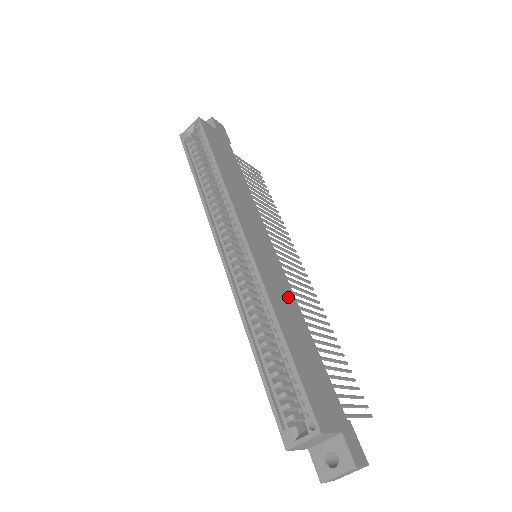
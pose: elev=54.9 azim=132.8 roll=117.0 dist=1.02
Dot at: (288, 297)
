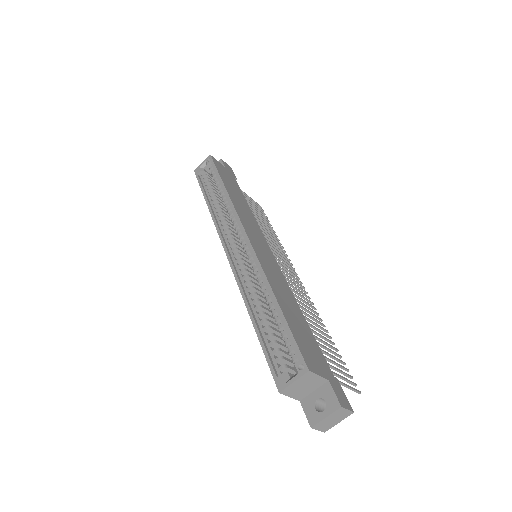
Dot at: (283, 283)
